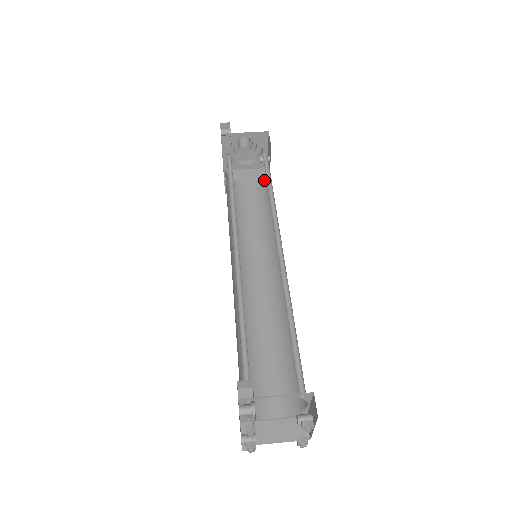
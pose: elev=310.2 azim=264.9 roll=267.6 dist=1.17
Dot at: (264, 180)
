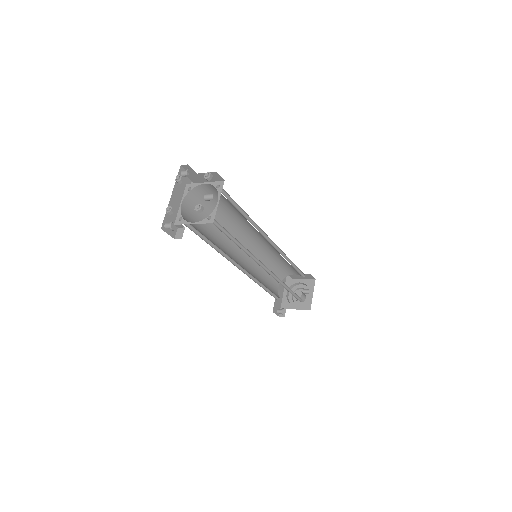
Dot at: occluded
